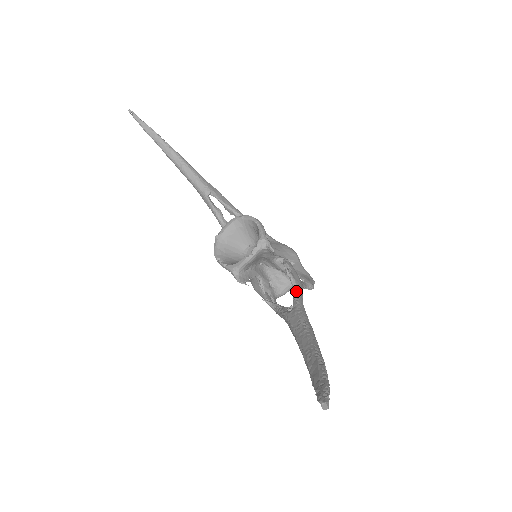
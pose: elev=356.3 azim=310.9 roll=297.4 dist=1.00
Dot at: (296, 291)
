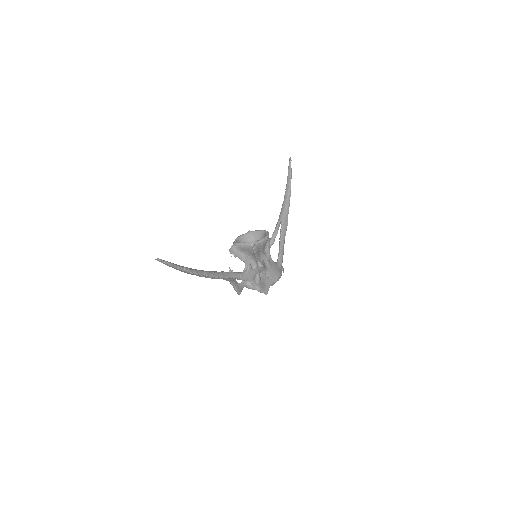
Dot at: (240, 273)
